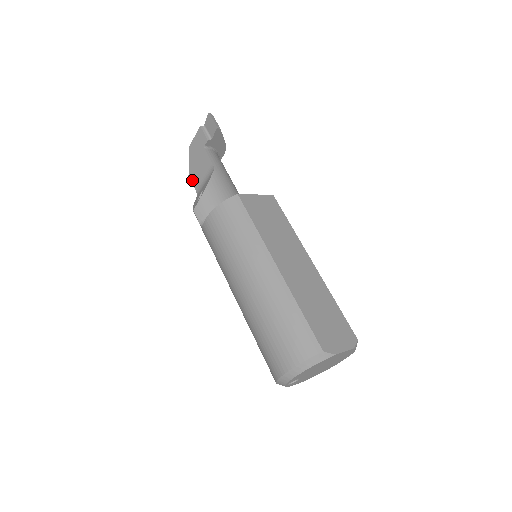
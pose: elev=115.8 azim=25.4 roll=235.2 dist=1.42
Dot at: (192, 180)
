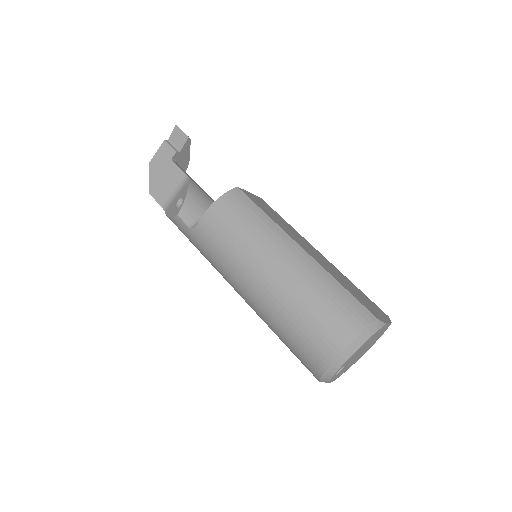
Dot at: (155, 197)
